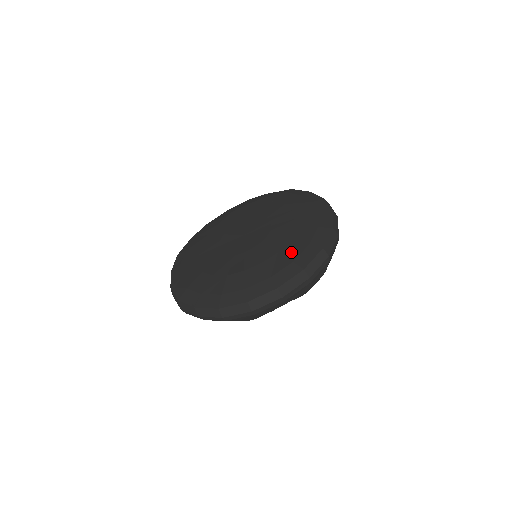
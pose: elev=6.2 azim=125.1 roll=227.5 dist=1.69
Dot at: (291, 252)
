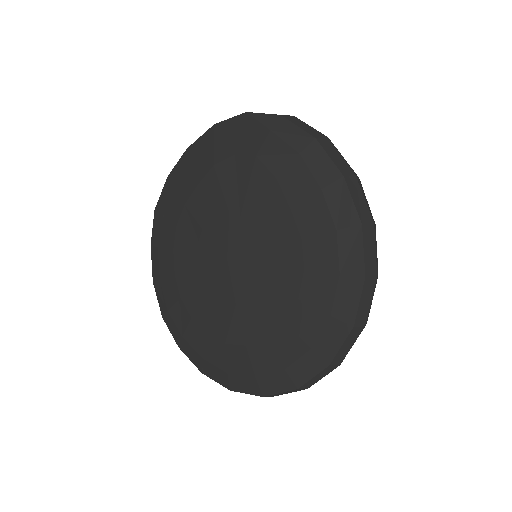
Dot at: (284, 350)
